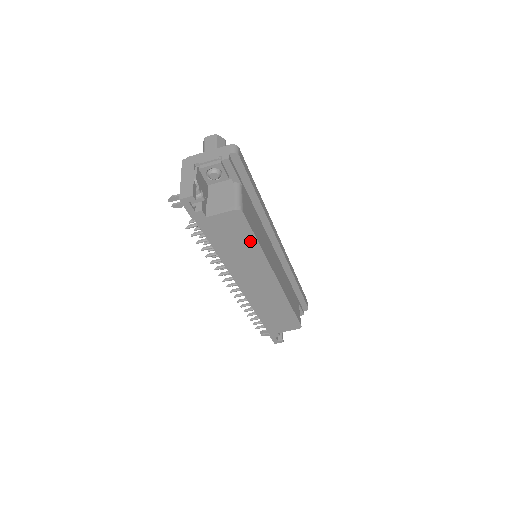
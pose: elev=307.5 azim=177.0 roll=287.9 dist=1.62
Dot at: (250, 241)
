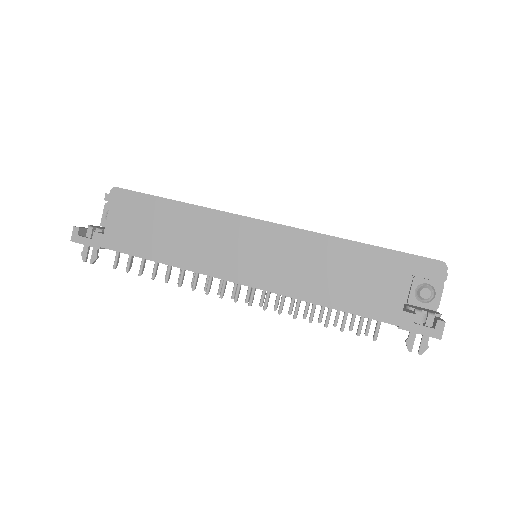
Dot at: (162, 215)
